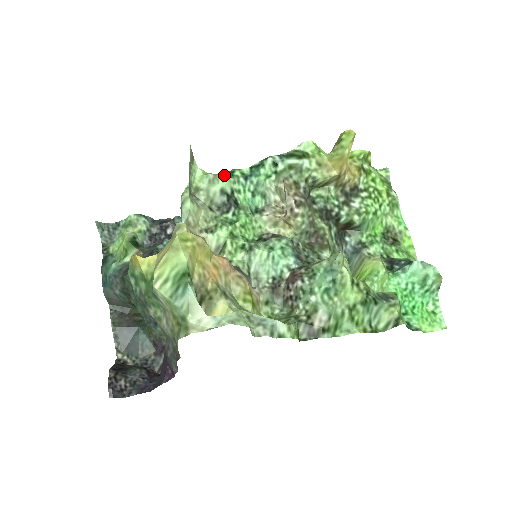
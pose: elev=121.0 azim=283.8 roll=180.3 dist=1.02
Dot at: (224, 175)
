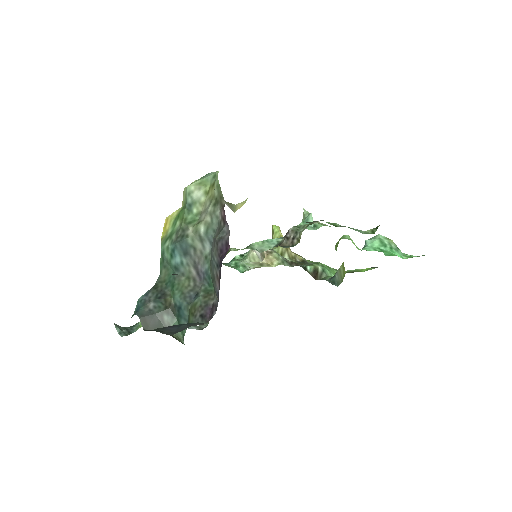
Dot at: occluded
